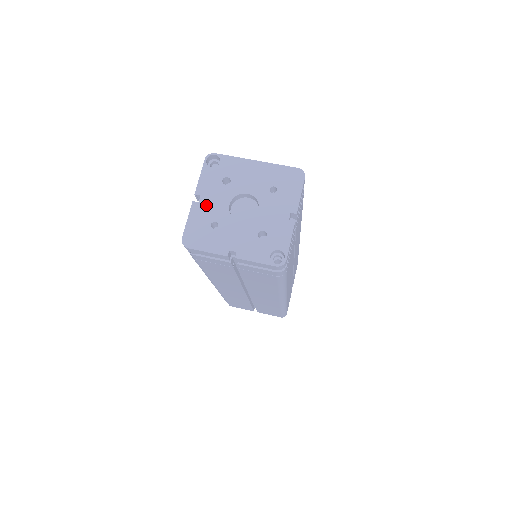
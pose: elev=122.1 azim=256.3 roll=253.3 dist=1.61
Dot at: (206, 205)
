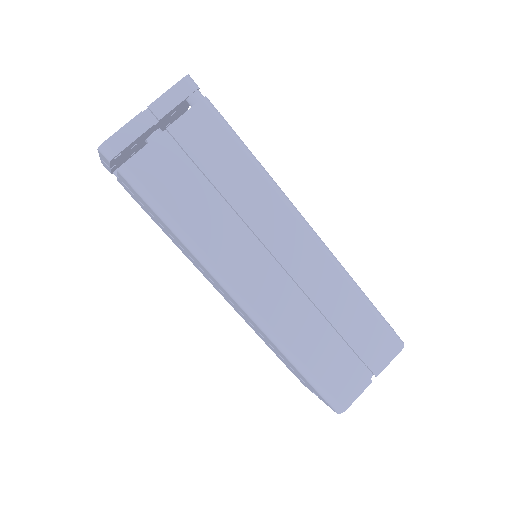
Dot at: occluded
